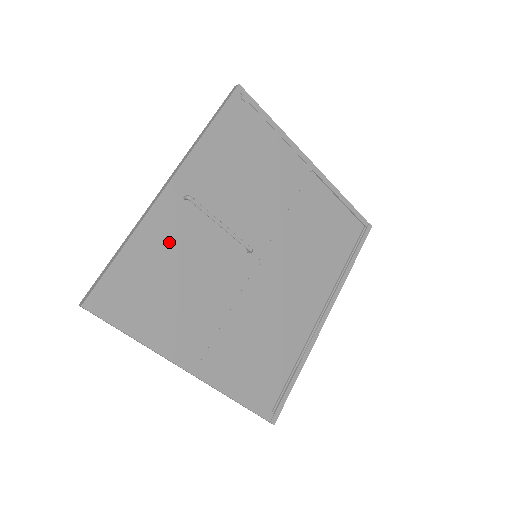
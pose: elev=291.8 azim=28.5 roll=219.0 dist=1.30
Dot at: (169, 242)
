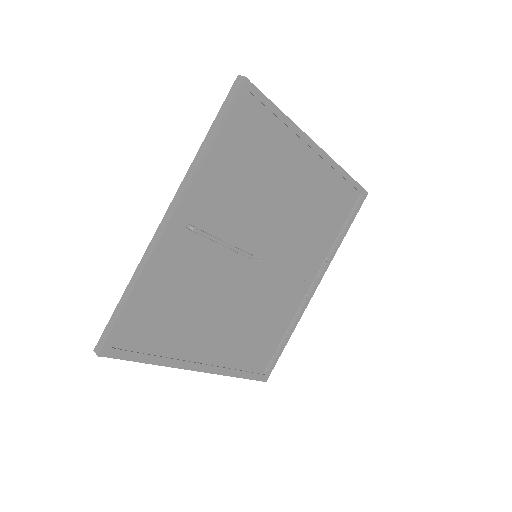
Dot at: (174, 273)
